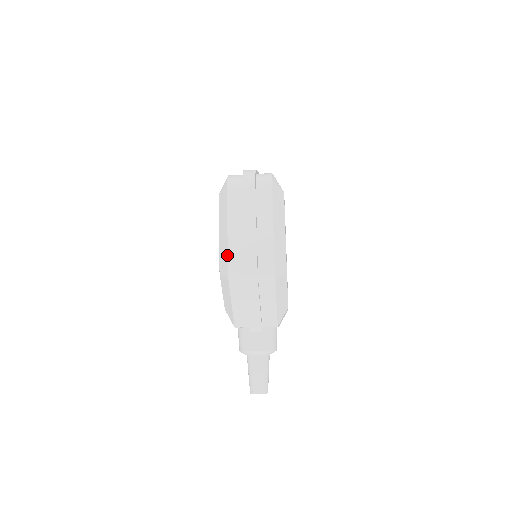
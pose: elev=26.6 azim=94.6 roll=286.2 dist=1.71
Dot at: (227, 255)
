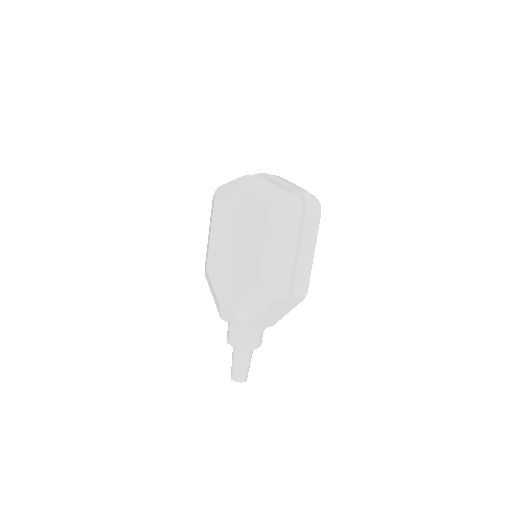
Dot at: (280, 275)
